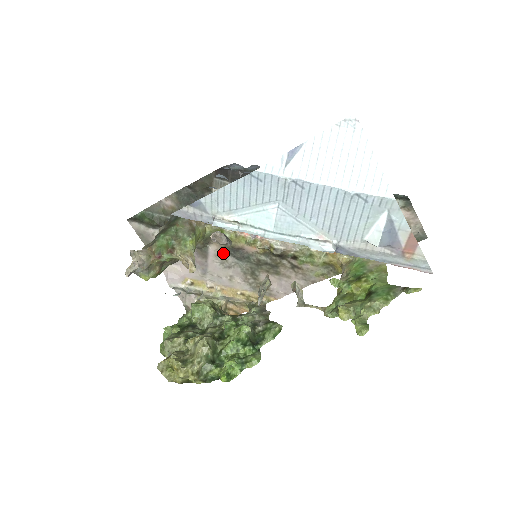
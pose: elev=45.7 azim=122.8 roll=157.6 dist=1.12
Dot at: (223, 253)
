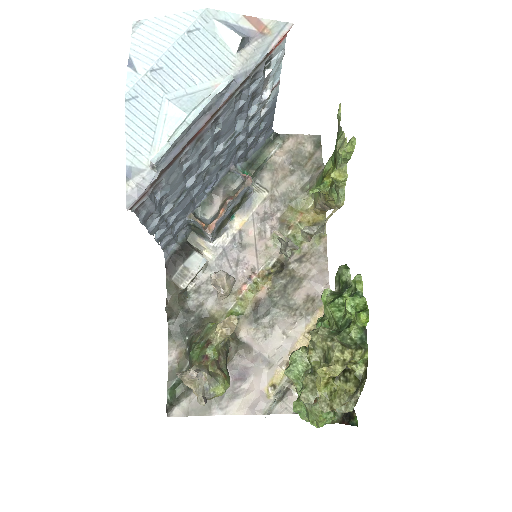
Dot at: (254, 326)
